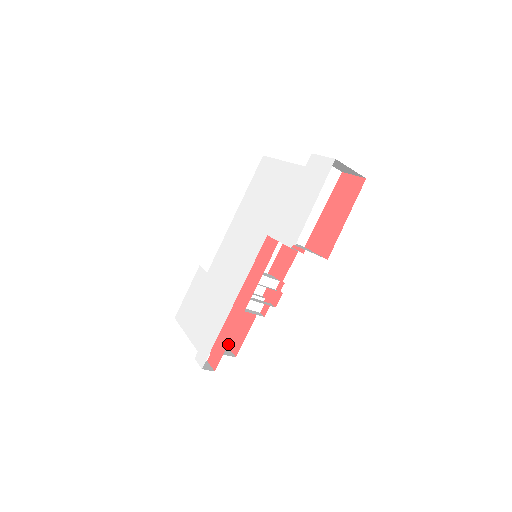
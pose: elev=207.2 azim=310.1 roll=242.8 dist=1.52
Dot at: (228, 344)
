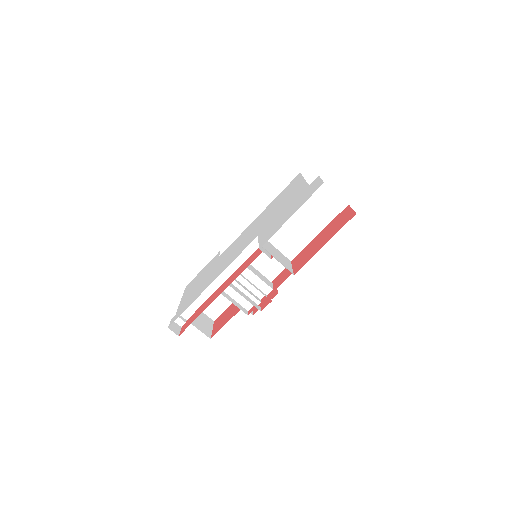
Dot at: (214, 327)
